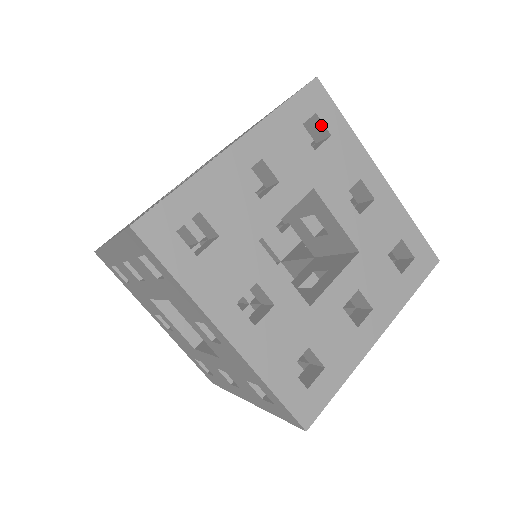
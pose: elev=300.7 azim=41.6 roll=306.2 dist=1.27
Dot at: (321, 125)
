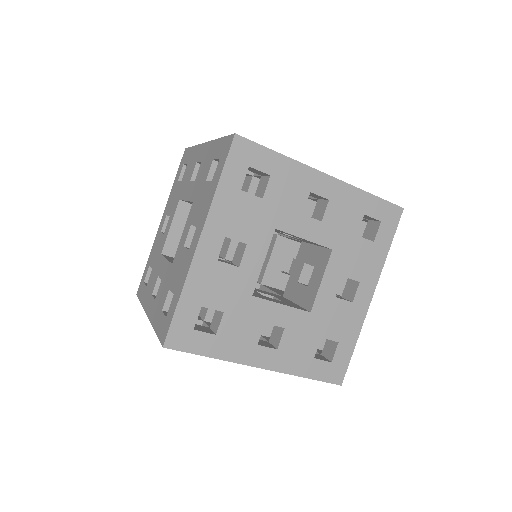
Dot at: (258, 171)
